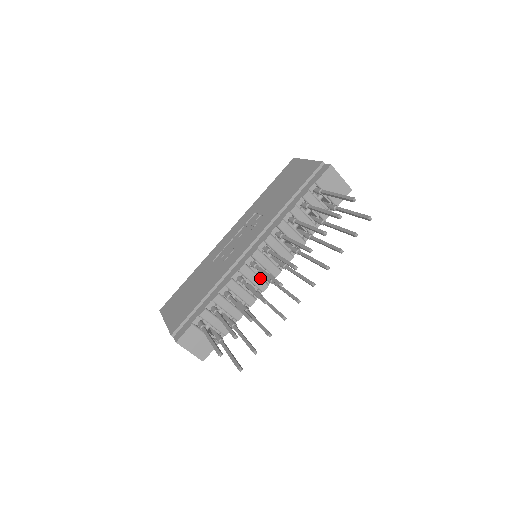
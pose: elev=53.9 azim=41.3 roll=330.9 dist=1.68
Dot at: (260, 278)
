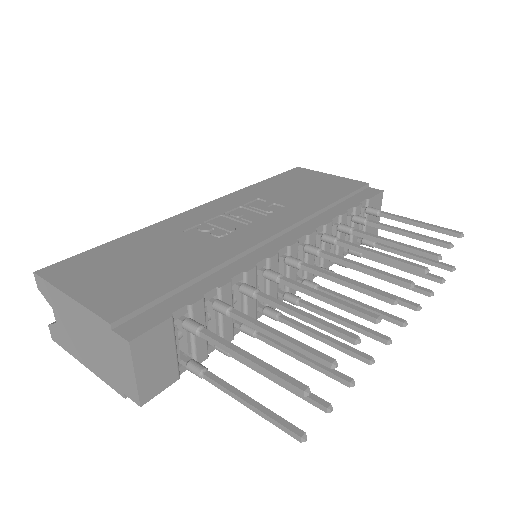
Dot at: (277, 288)
